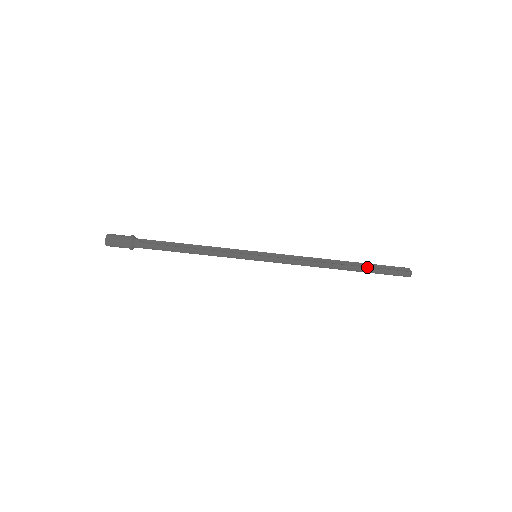
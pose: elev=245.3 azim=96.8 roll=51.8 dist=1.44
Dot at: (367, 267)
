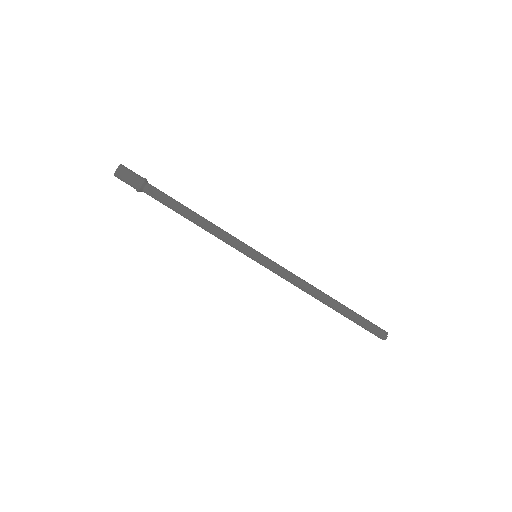
Dot at: (350, 317)
